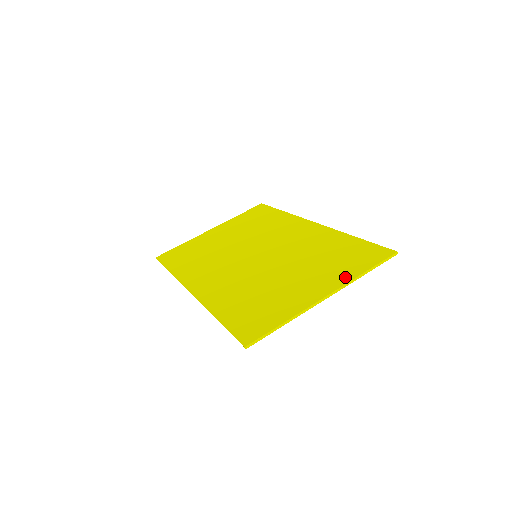
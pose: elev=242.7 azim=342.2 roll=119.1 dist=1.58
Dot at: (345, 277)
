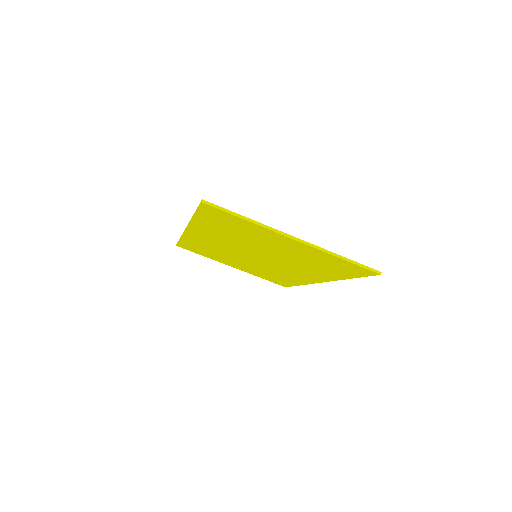
Dot at: occluded
